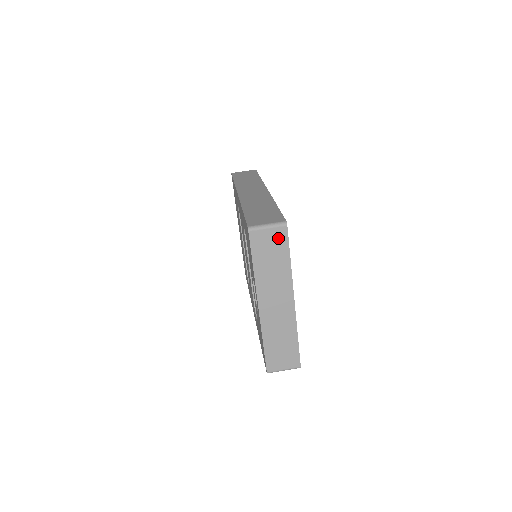
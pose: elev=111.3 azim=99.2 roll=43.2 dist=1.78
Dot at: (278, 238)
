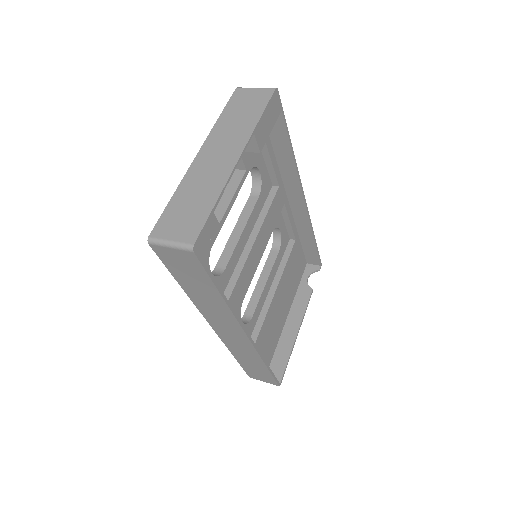
Dot at: (260, 97)
